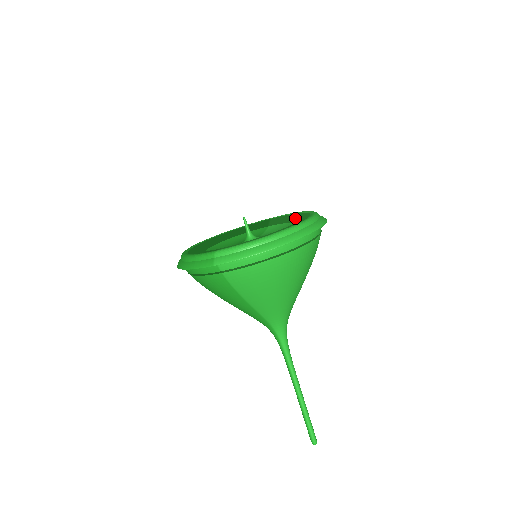
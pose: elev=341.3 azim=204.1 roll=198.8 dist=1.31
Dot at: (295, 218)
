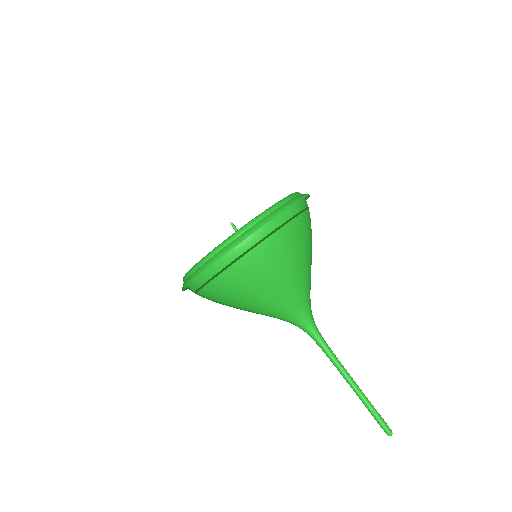
Dot at: occluded
